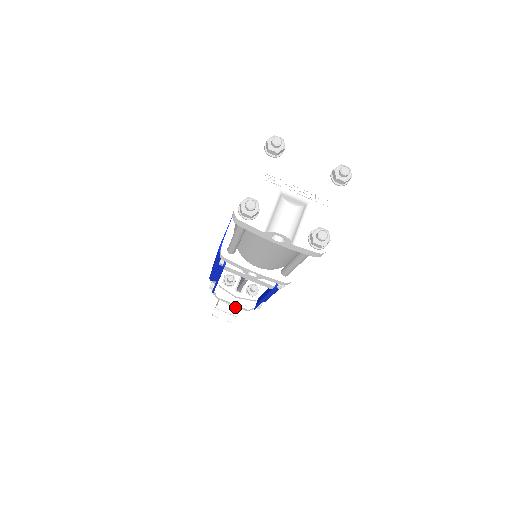
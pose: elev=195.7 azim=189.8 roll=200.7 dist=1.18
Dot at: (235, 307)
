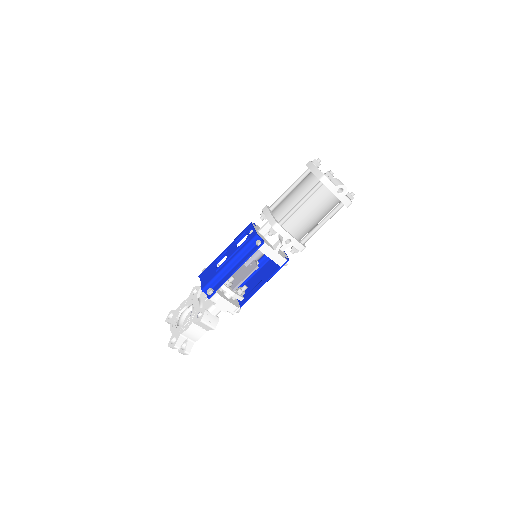
Dot at: (214, 319)
